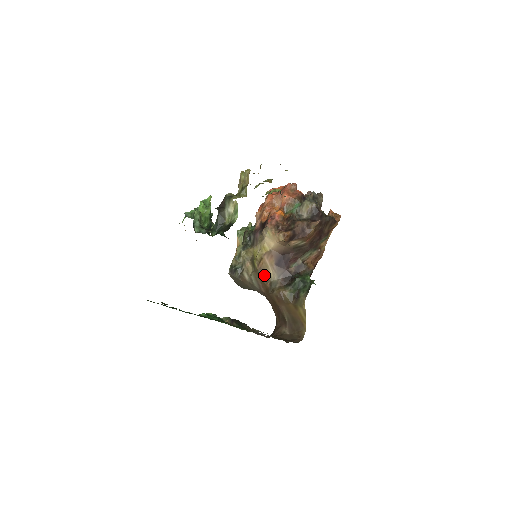
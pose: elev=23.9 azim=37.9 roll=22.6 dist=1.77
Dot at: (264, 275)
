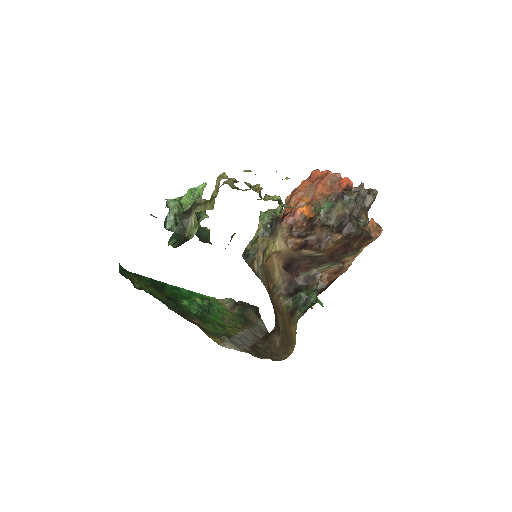
Dot at: (269, 274)
